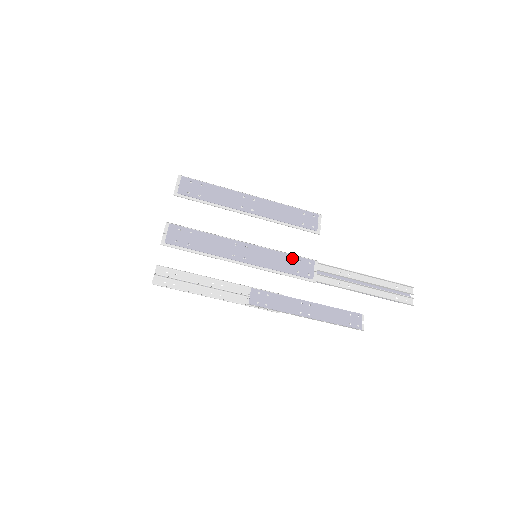
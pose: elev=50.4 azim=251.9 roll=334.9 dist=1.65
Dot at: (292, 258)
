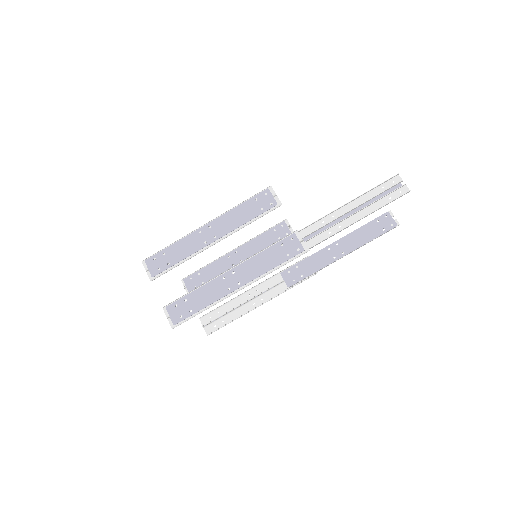
Dot at: (275, 248)
